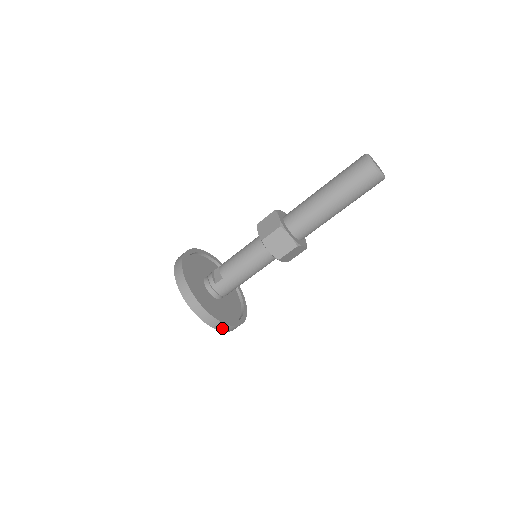
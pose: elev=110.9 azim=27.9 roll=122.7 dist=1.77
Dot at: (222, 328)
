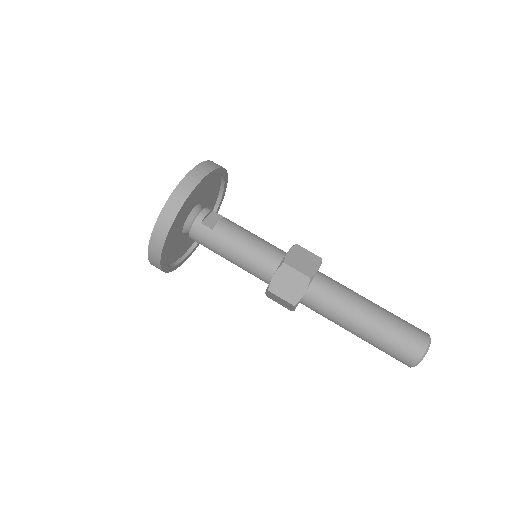
Dot at: (153, 257)
